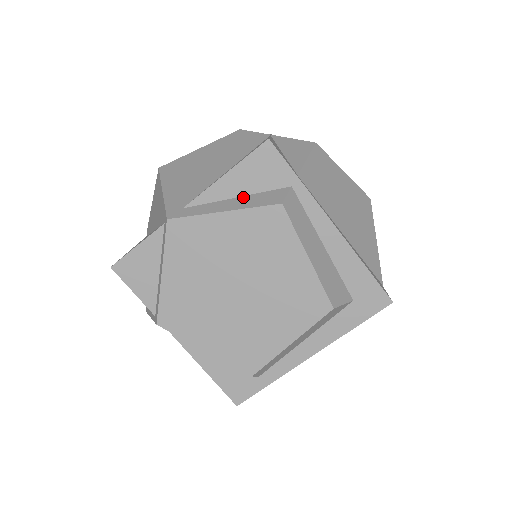
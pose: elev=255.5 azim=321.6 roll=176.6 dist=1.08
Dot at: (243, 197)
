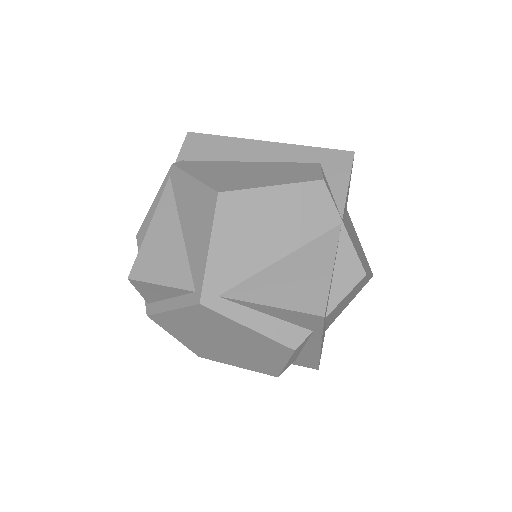
Dot at: (272, 318)
